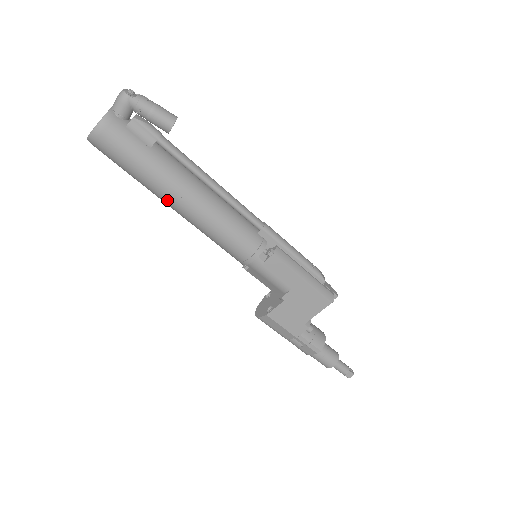
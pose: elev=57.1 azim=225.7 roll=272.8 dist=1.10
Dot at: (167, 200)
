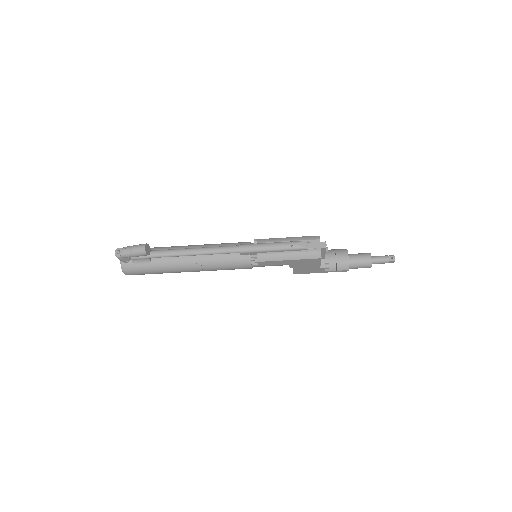
Dot at: occluded
